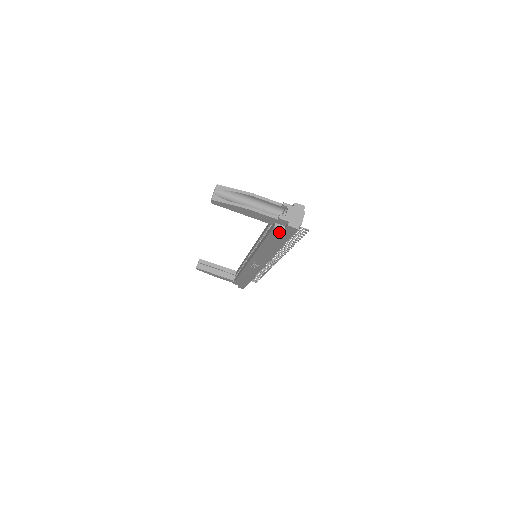
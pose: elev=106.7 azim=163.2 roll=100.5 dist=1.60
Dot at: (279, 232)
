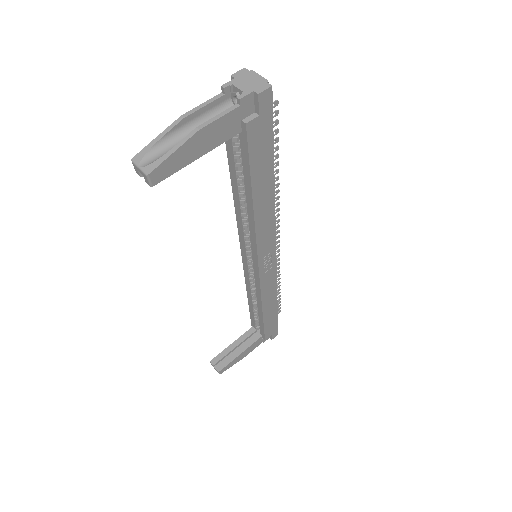
Dot at: (256, 132)
